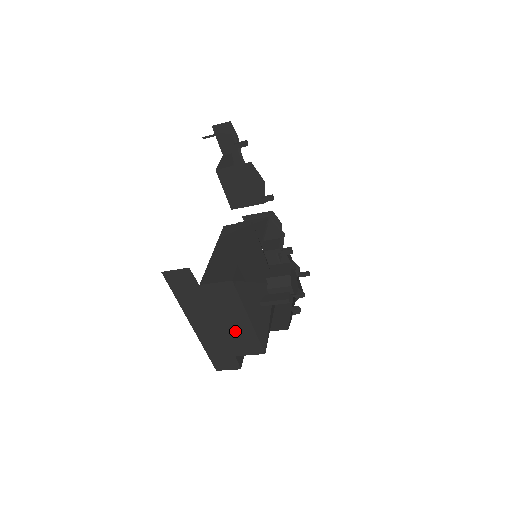
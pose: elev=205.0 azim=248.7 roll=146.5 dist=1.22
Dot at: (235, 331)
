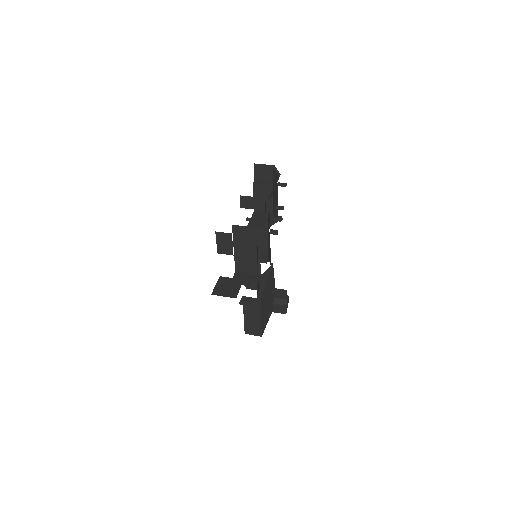
Dot at: occluded
